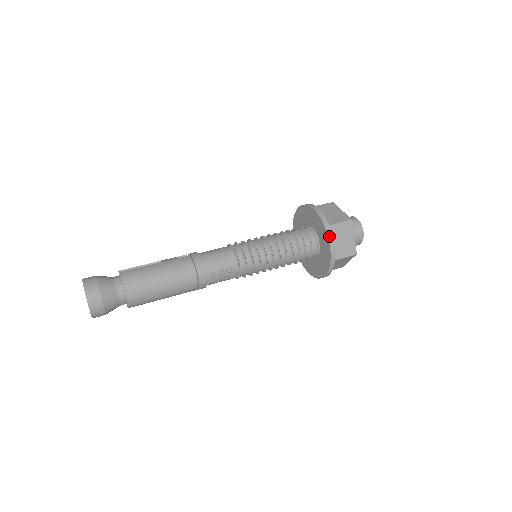
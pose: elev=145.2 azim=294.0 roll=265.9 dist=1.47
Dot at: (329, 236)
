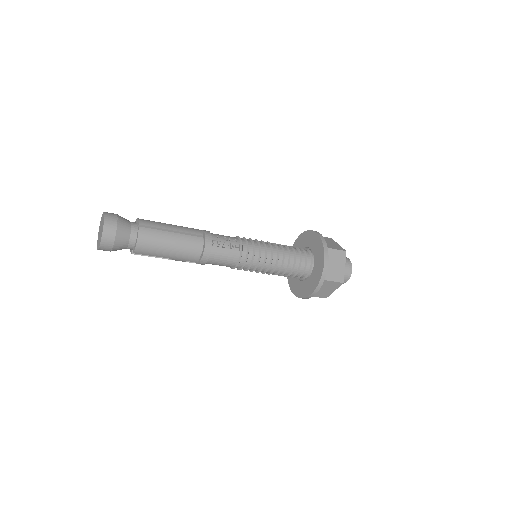
Dot at: (314, 231)
